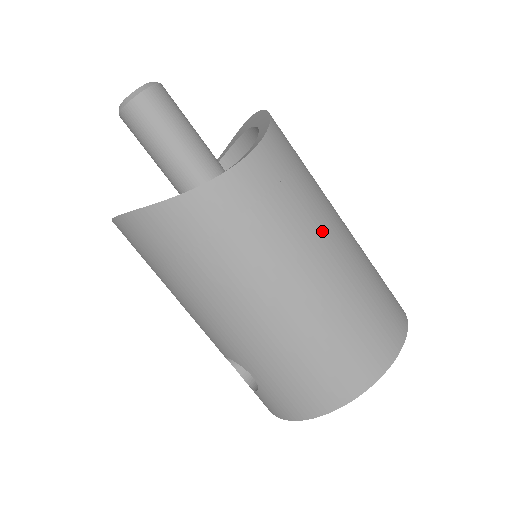
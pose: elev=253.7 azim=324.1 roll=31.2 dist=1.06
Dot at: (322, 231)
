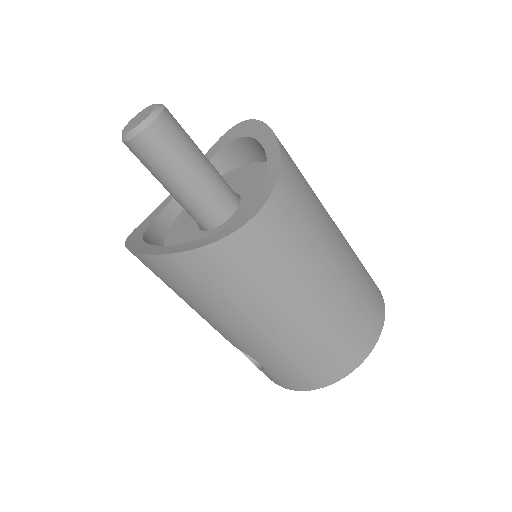
Dot at: (326, 252)
